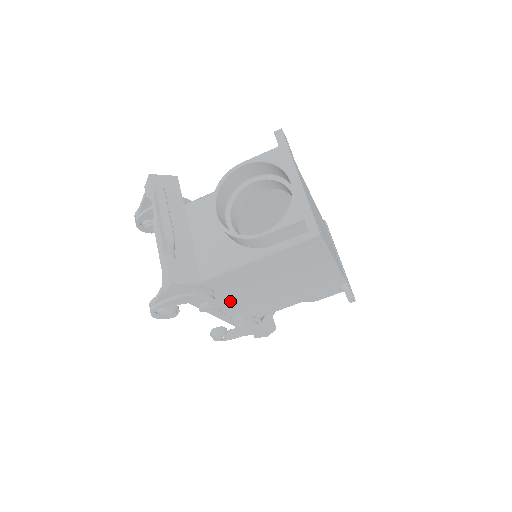
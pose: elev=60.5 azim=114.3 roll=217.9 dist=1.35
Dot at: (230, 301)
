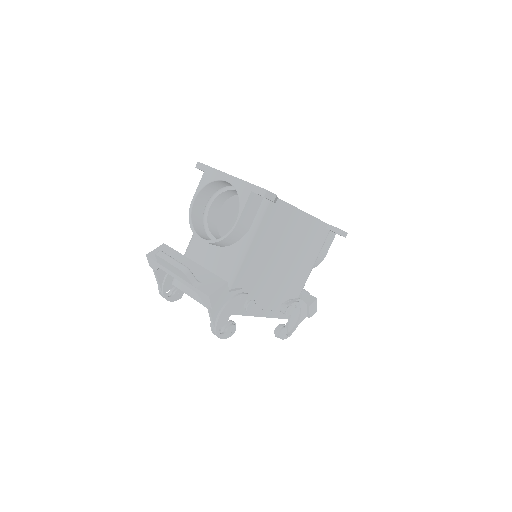
Dot at: (264, 295)
